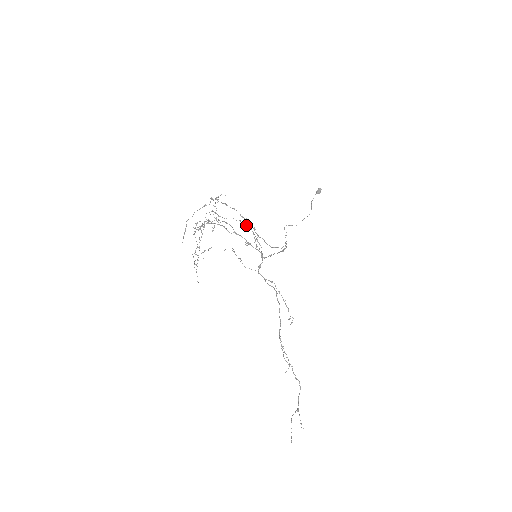
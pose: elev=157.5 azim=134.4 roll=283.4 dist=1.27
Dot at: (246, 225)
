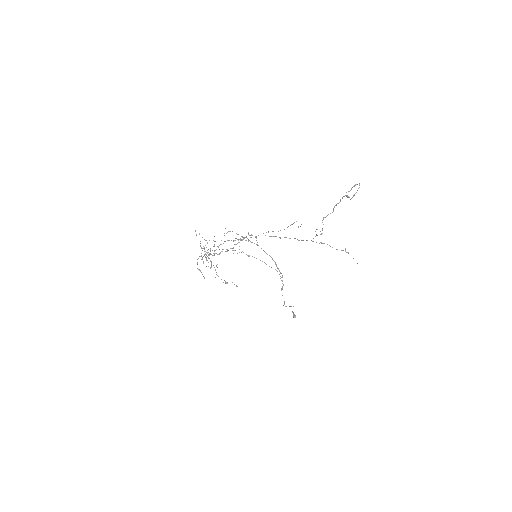
Dot at: (233, 250)
